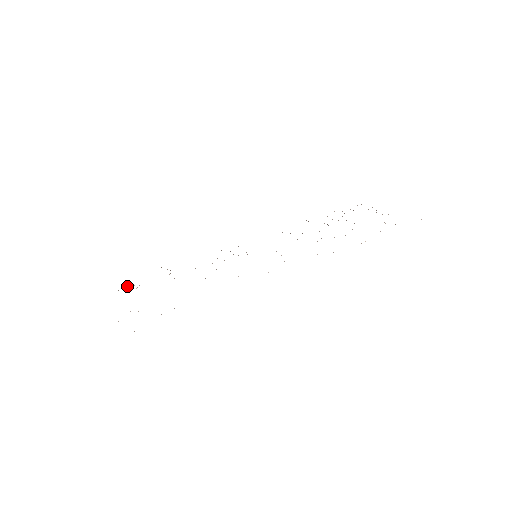
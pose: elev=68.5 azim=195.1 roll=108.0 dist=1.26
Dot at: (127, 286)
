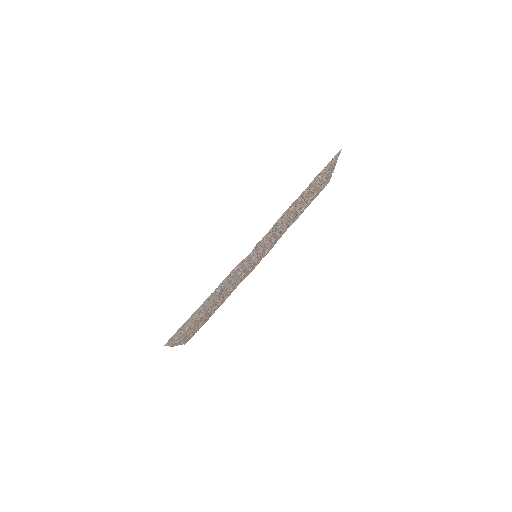
Dot at: (196, 329)
